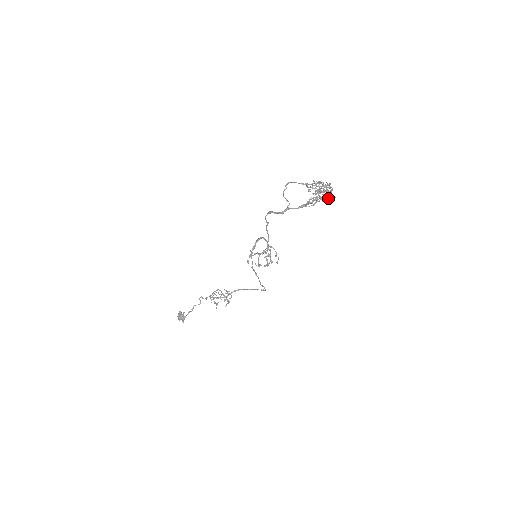
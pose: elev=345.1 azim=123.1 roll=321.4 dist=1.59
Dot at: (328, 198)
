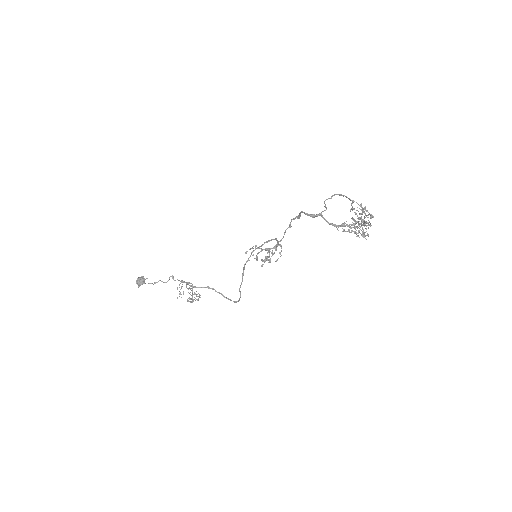
Dot at: occluded
